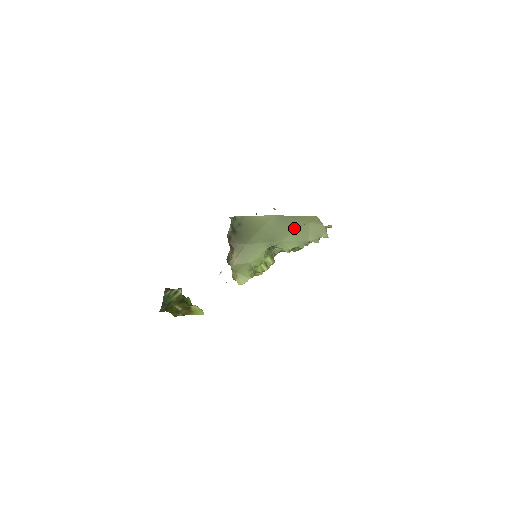
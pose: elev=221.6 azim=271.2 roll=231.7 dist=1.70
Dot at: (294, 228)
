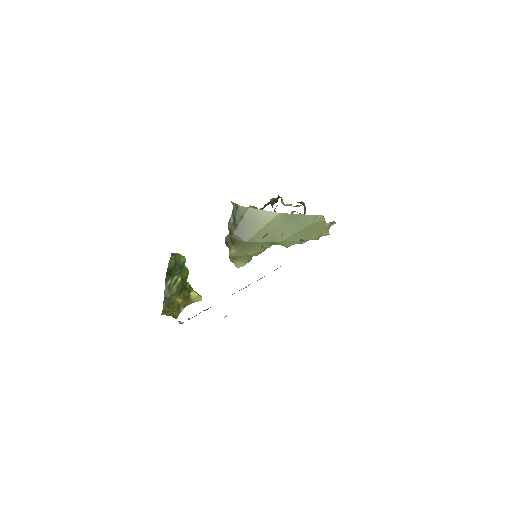
Dot at: (297, 228)
